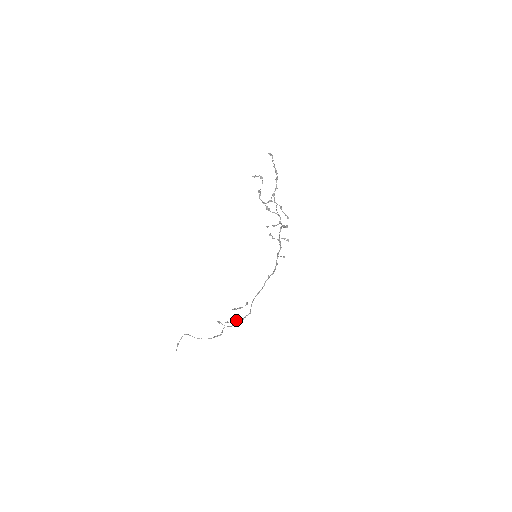
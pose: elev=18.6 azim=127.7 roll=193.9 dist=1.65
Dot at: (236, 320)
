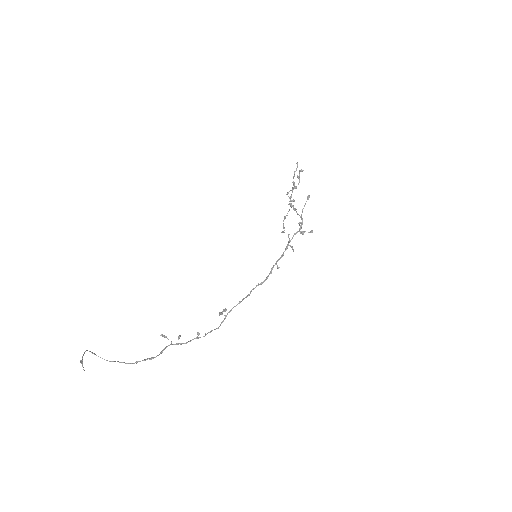
Dot at: (198, 334)
